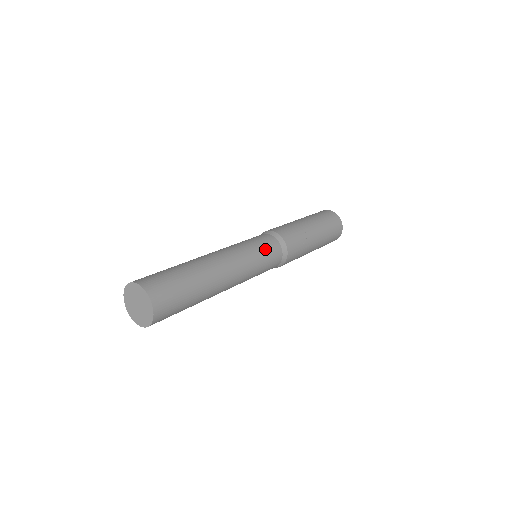
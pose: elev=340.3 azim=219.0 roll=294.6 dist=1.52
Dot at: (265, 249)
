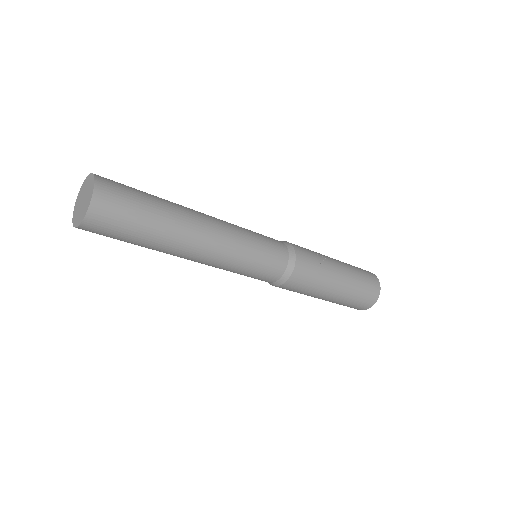
Dot at: (264, 238)
